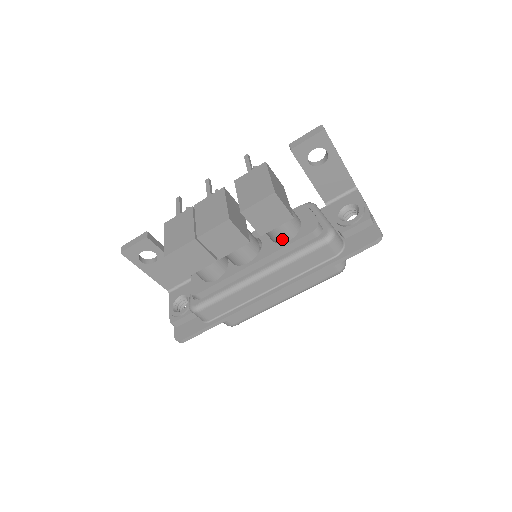
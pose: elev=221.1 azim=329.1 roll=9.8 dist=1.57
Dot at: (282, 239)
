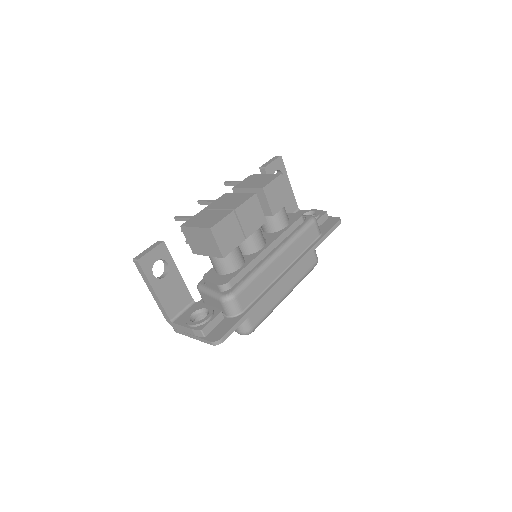
Dot at: (283, 224)
